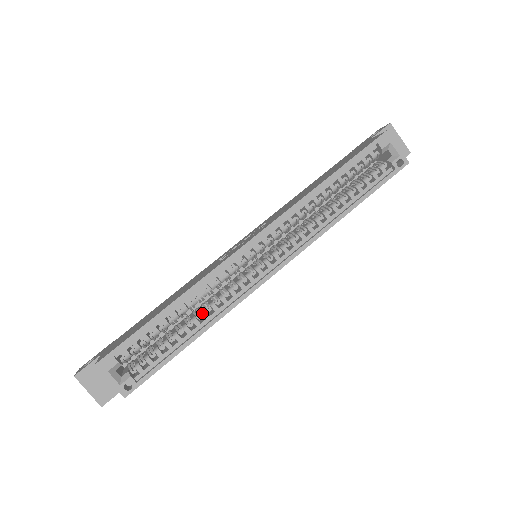
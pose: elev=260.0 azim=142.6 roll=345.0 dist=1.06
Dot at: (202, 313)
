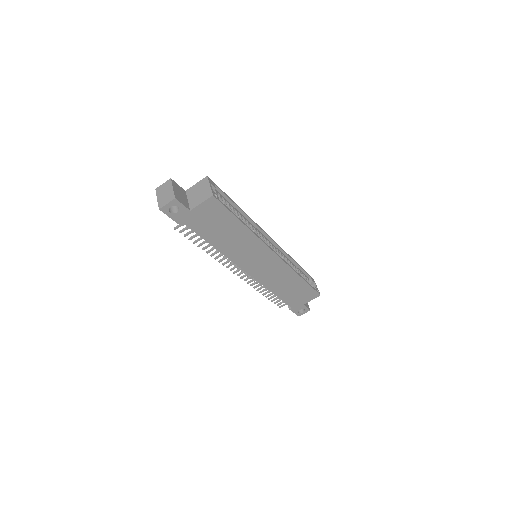
Dot at: occluded
